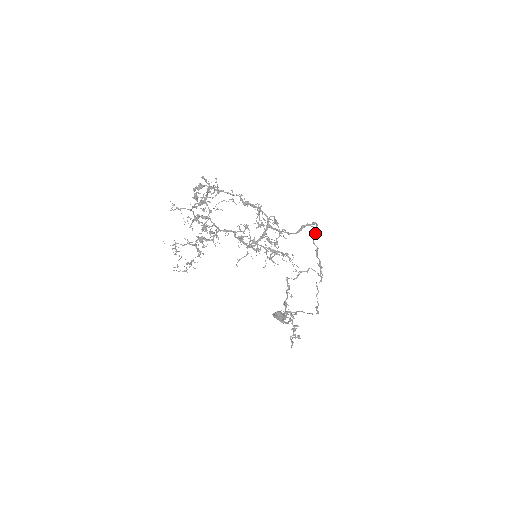
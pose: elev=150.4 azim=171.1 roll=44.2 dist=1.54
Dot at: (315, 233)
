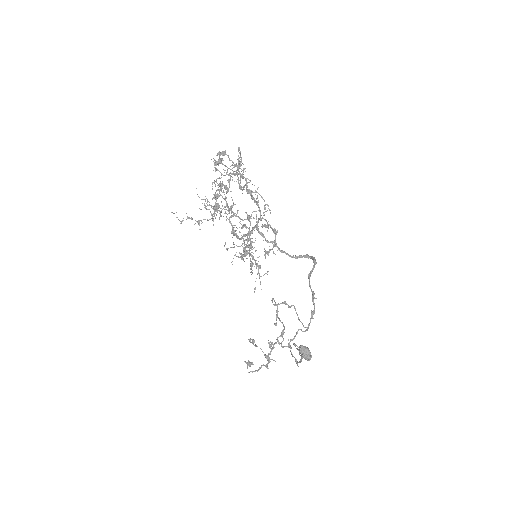
Dot at: (311, 270)
